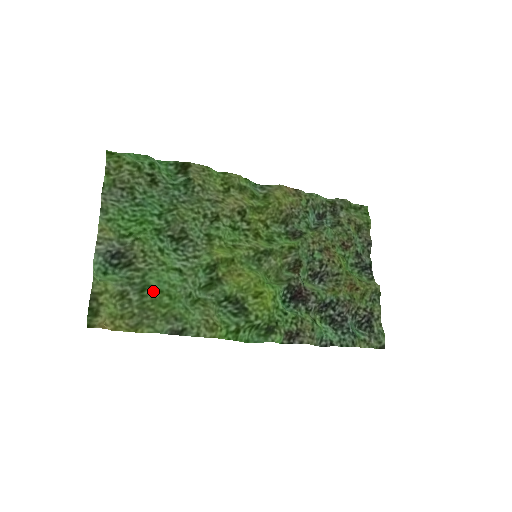
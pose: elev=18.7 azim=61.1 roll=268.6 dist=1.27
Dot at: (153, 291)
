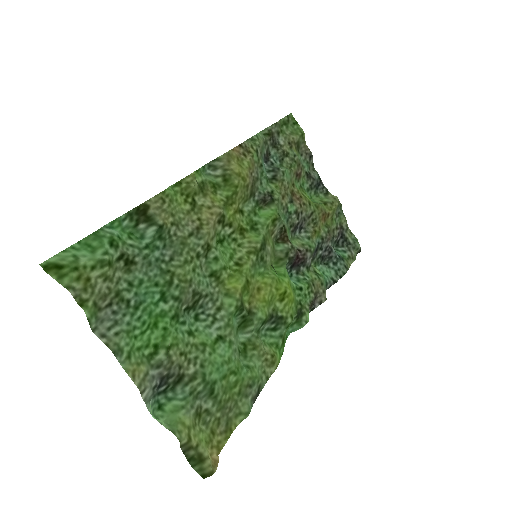
Dot at: (220, 383)
